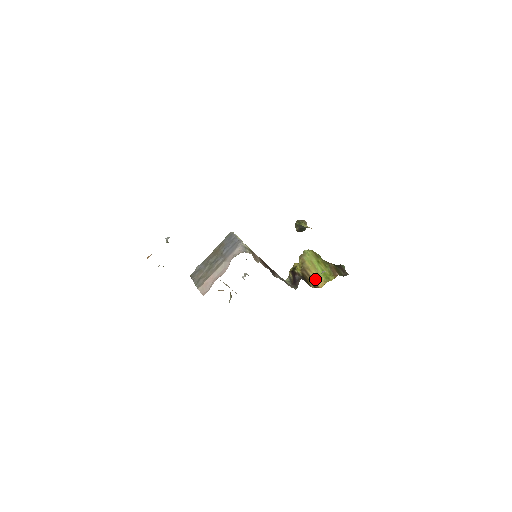
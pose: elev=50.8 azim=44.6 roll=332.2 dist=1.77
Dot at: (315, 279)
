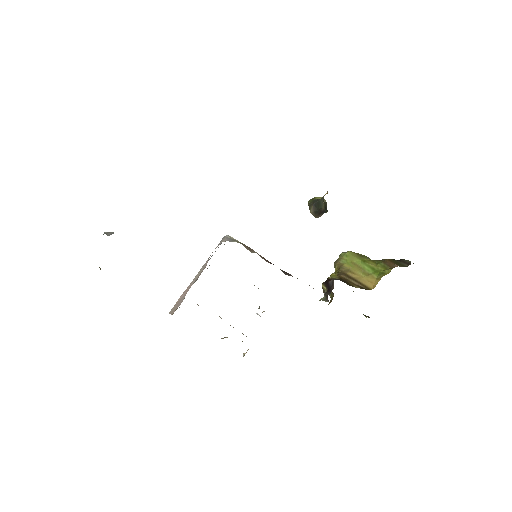
Dot at: (361, 280)
